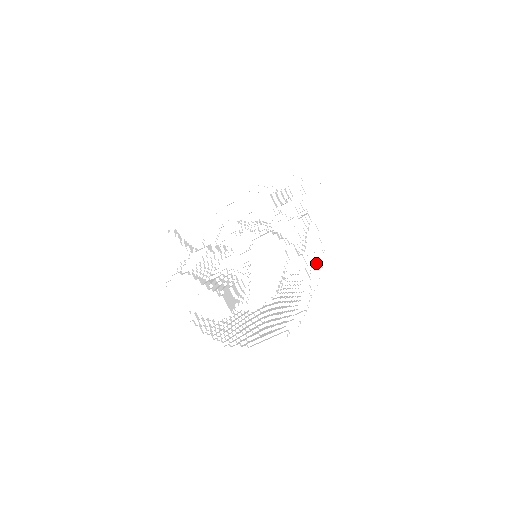
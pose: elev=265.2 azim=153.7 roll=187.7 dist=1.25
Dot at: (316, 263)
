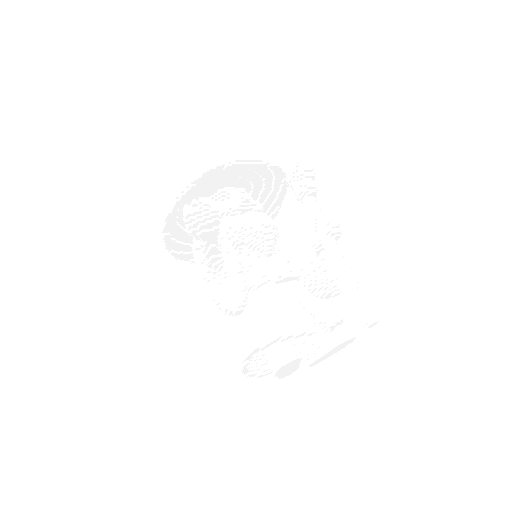
Dot at: occluded
